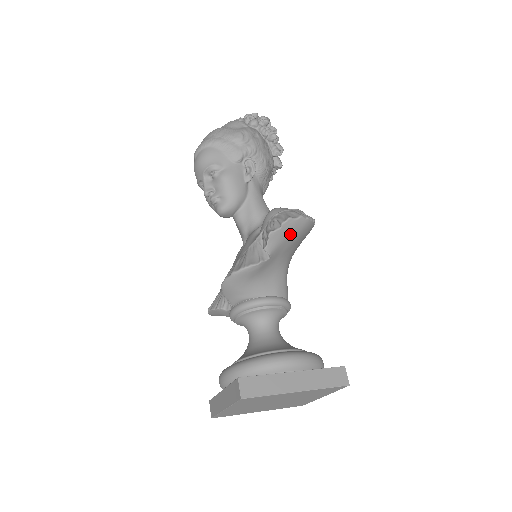
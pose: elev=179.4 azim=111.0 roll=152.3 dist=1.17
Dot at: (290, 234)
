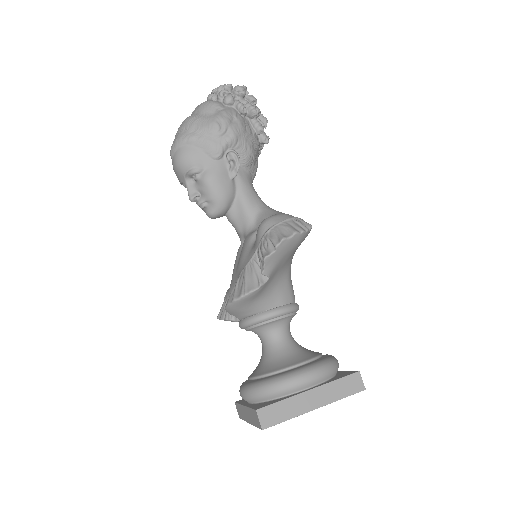
Dot at: (286, 251)
